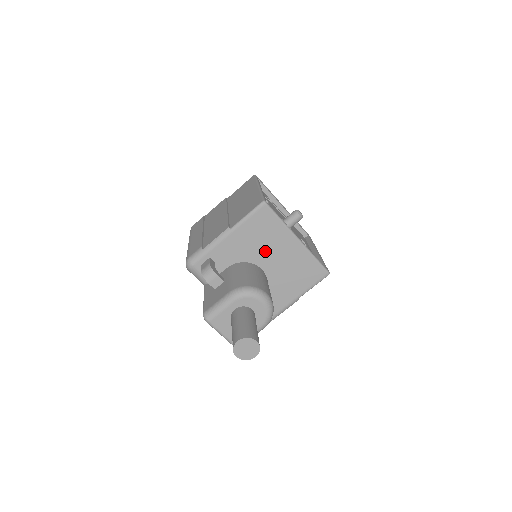
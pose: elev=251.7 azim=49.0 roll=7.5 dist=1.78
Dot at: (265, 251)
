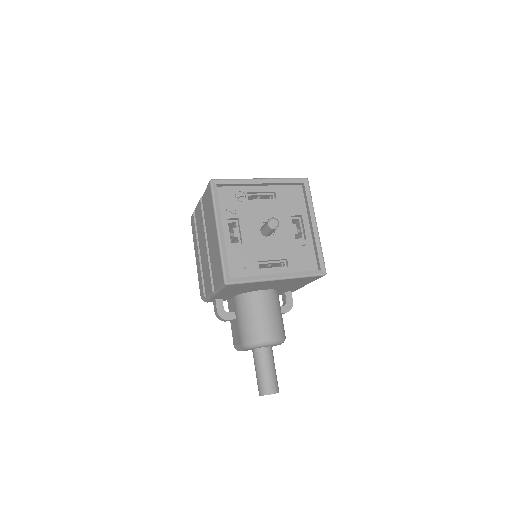
Dot at: (255, 288)
